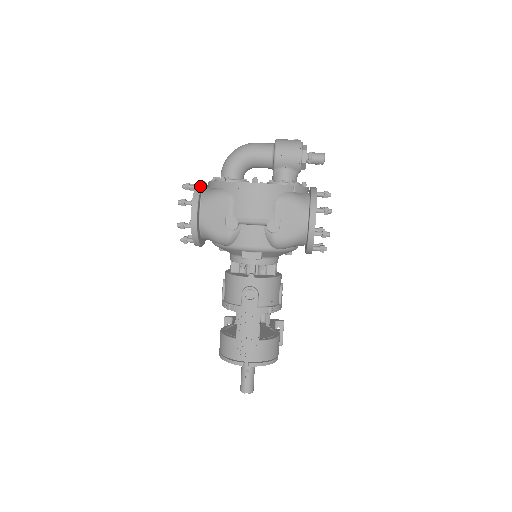
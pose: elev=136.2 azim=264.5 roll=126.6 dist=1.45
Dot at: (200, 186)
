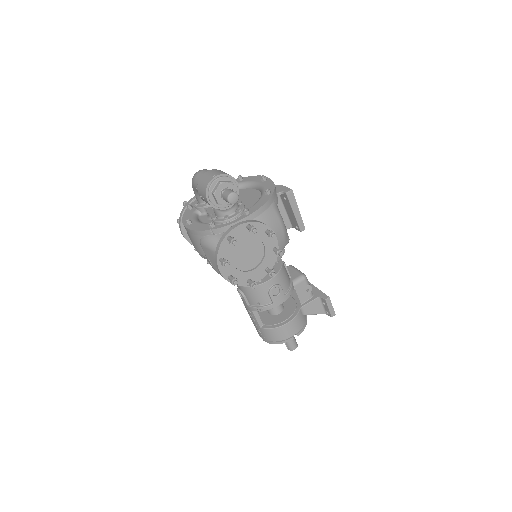
Dot at: (184, 209)
